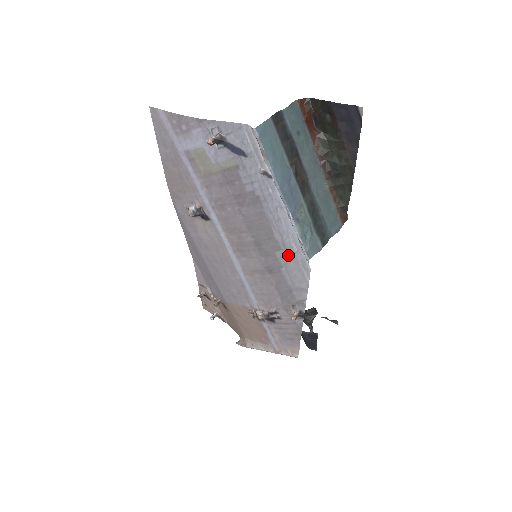
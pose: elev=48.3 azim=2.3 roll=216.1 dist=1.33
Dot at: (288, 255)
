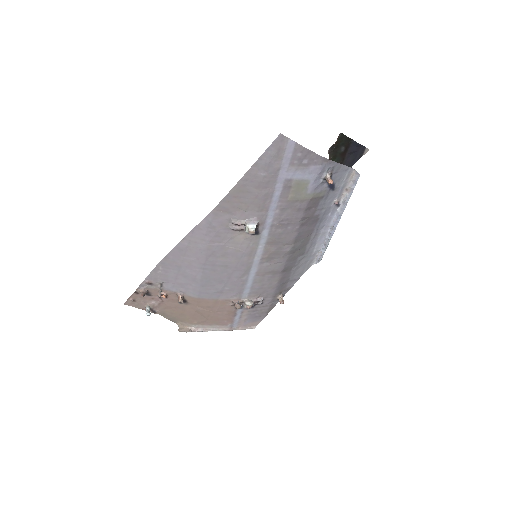
Dot at: (305, 258)
